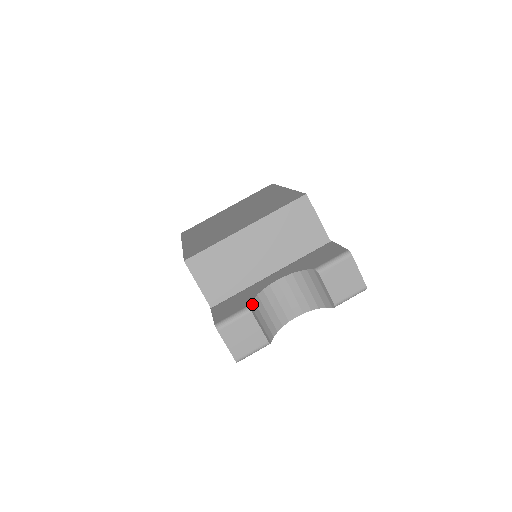
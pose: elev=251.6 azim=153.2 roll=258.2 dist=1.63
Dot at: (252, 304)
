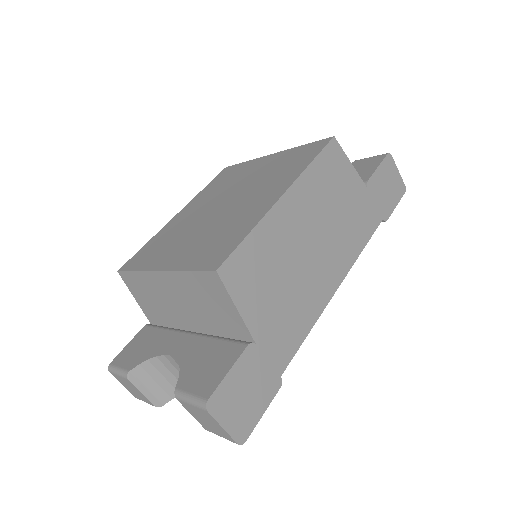
Dot at: (135, 369)
